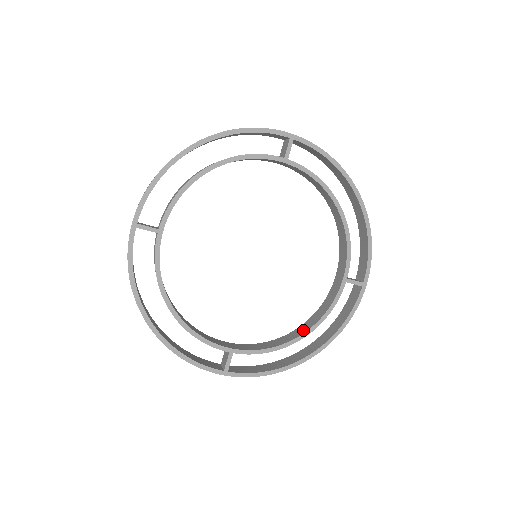
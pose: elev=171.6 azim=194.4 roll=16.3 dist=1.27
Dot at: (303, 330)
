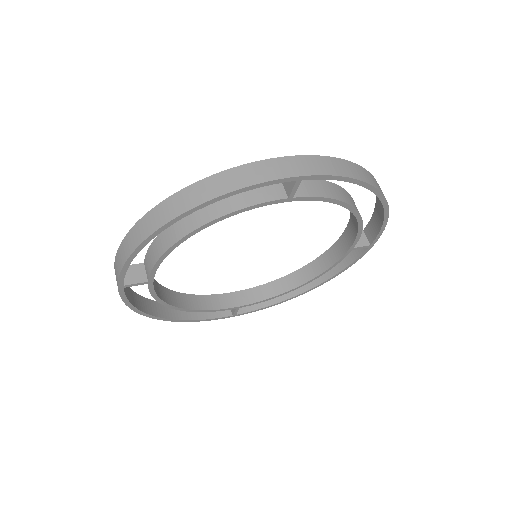
Dot at: (304, 278)
